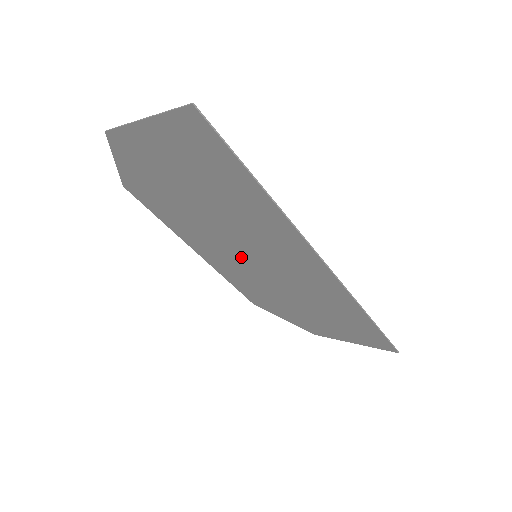
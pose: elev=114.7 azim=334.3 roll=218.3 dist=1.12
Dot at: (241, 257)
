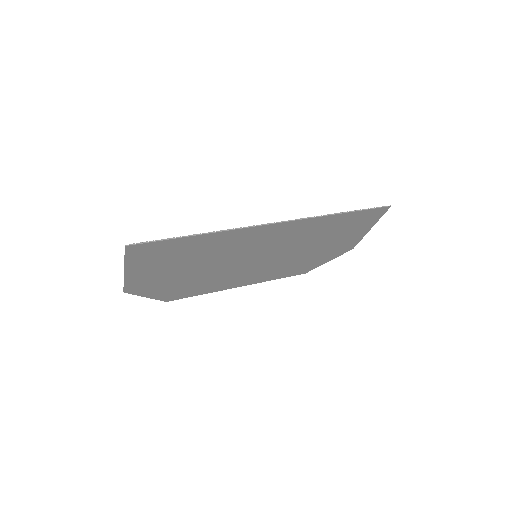
Dot at: (253, 265)
